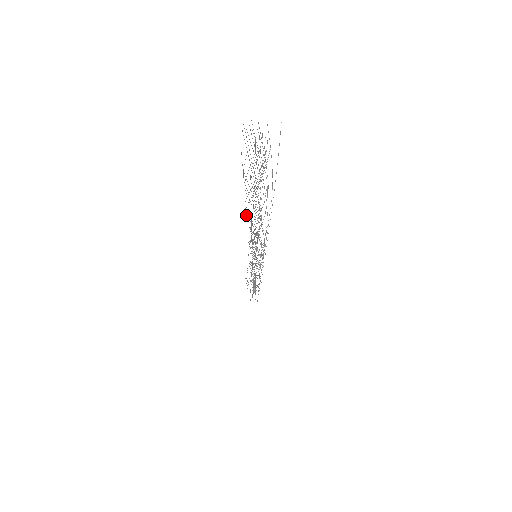
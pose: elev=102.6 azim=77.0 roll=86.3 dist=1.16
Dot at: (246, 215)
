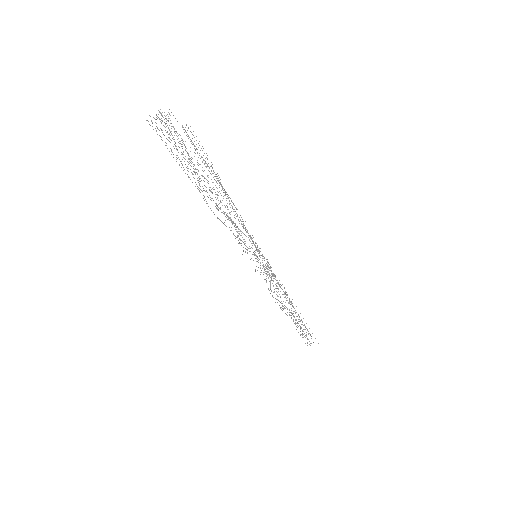
Dot at: occluded
